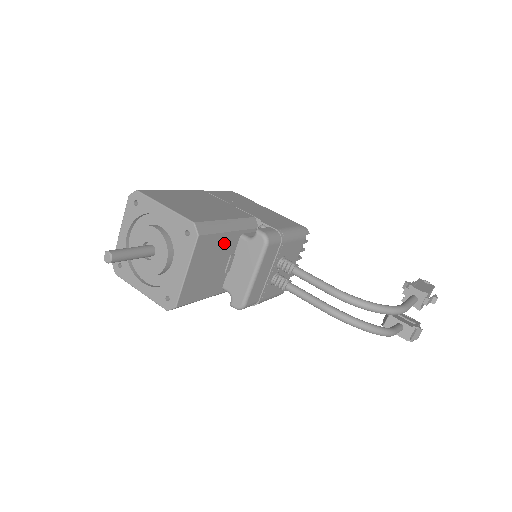
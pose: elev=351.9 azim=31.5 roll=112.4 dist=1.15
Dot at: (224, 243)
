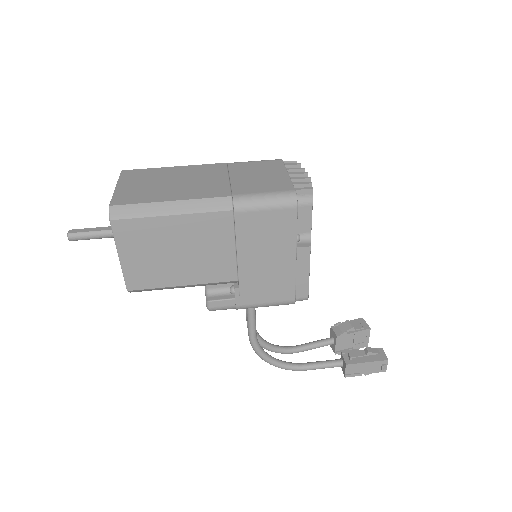
Dot at: occluded
